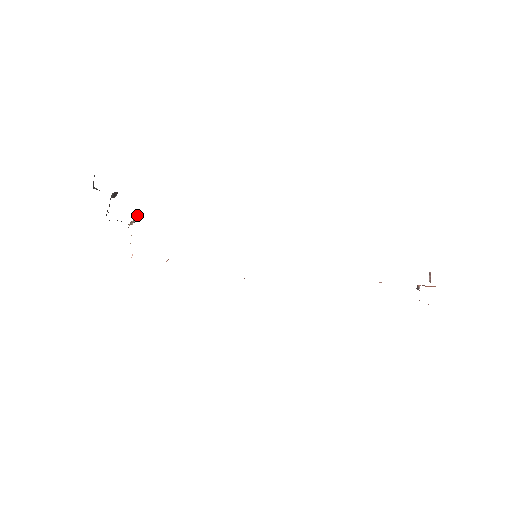
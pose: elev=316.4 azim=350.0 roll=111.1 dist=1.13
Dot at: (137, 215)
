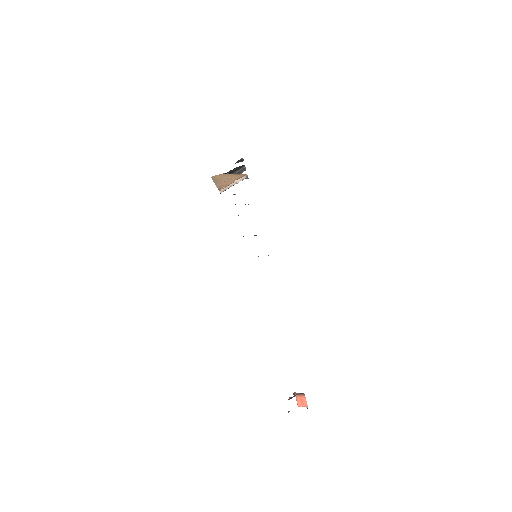
Dot at: (246, 176)
